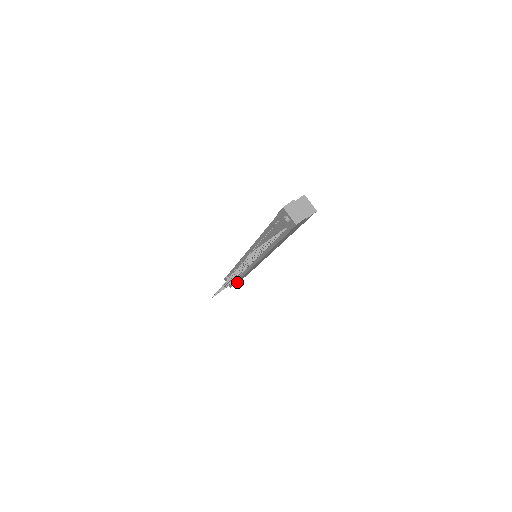
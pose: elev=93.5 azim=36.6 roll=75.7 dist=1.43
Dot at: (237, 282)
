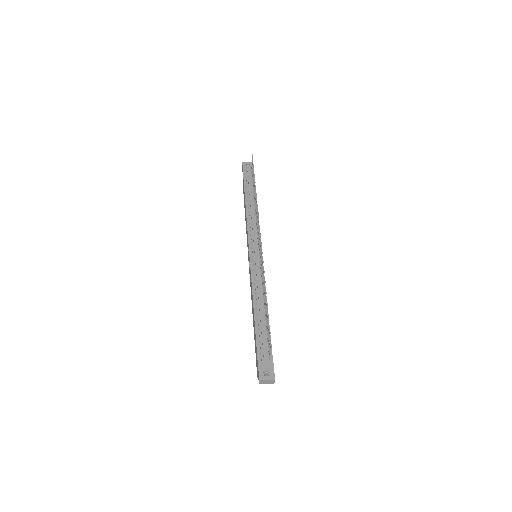
Dot at: occluded
